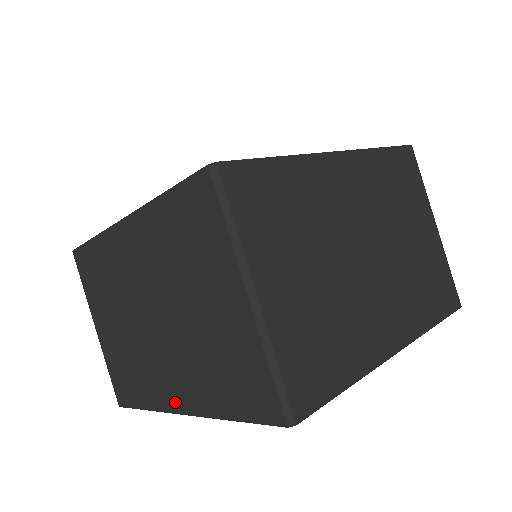
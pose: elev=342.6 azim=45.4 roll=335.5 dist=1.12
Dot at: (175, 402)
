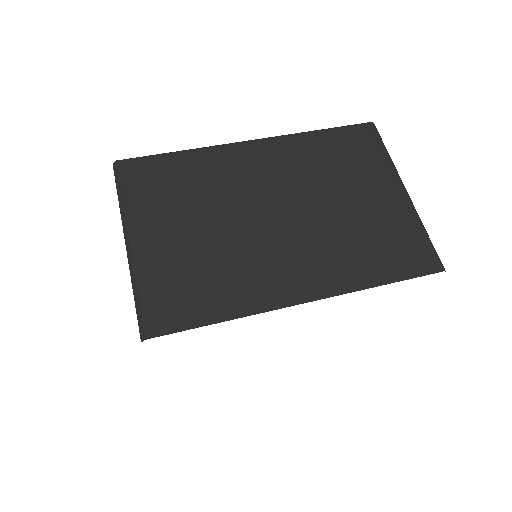
Dot at: occluded
